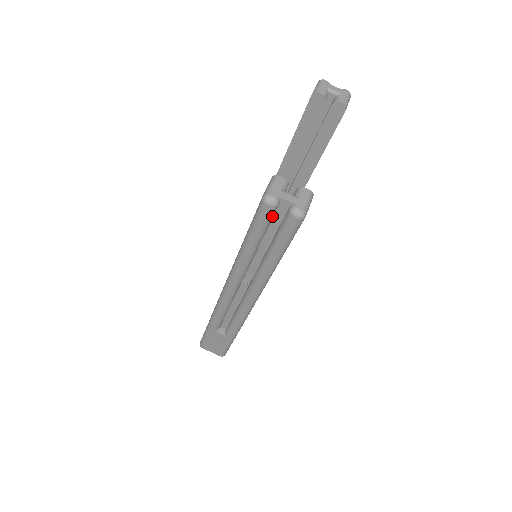
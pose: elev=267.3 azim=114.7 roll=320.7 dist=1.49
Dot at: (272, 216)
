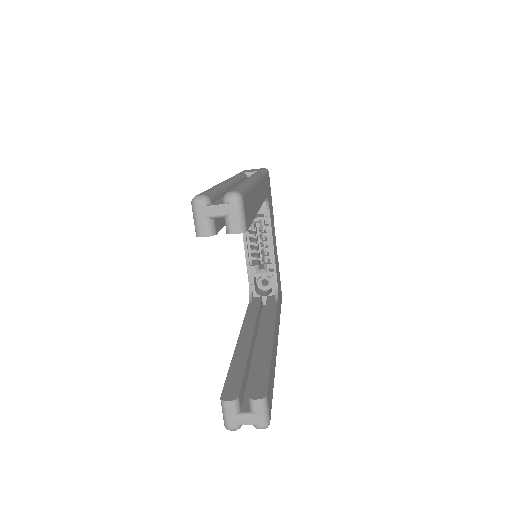
Dot at: occluded
